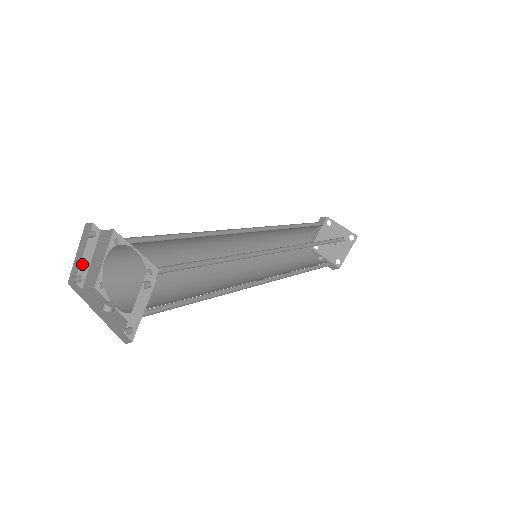
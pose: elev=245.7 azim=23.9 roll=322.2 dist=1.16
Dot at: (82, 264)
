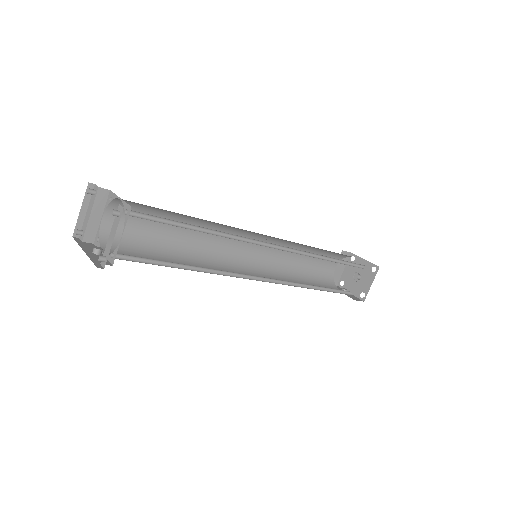
Dot at: (85, 220)
